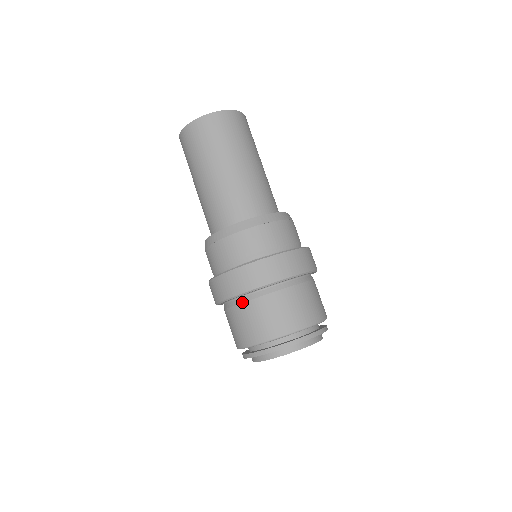
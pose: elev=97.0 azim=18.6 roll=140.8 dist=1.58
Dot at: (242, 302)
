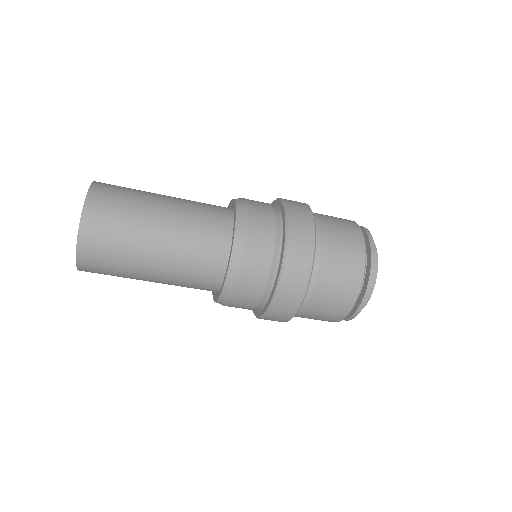
Dot at: (305, 305)
